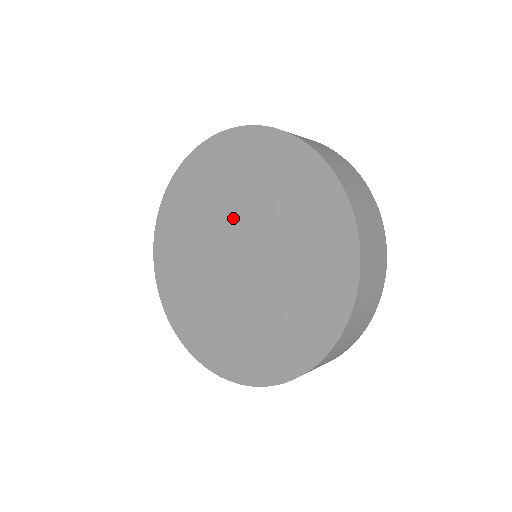
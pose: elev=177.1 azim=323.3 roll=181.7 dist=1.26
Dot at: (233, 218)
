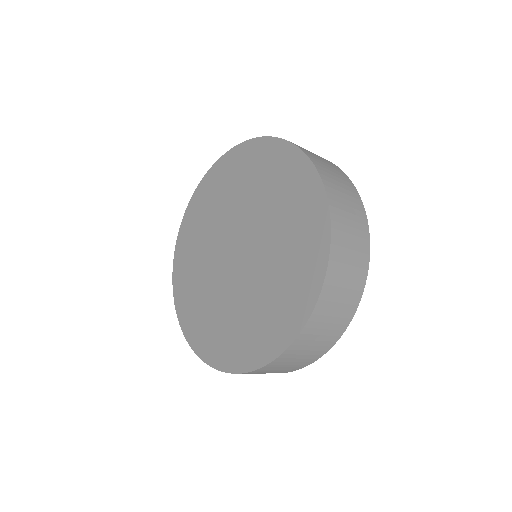
Dot at: (220, 235)
